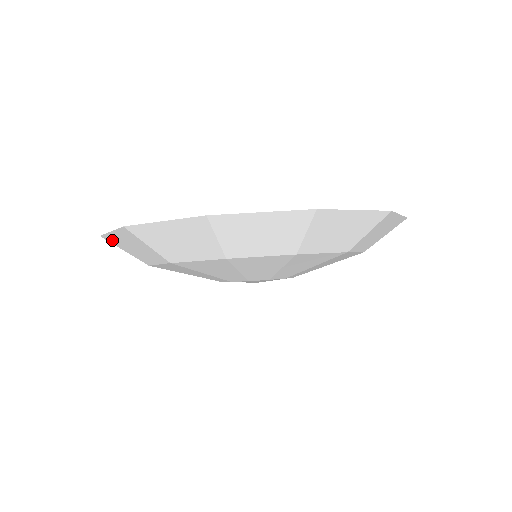
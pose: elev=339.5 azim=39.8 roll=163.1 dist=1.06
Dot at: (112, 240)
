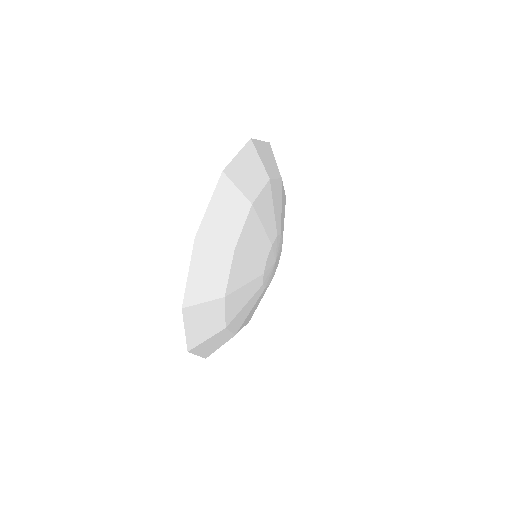
Dot at: (192, 296)
